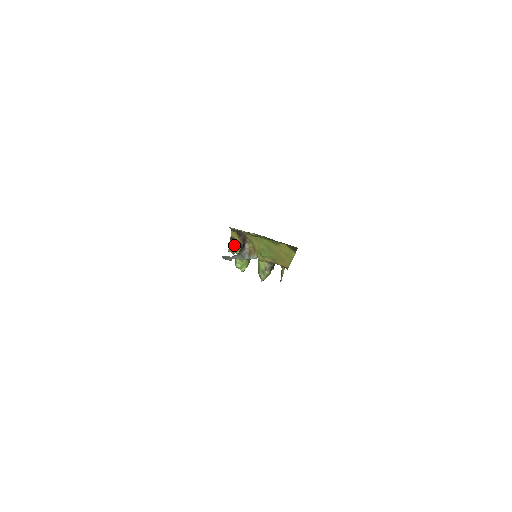
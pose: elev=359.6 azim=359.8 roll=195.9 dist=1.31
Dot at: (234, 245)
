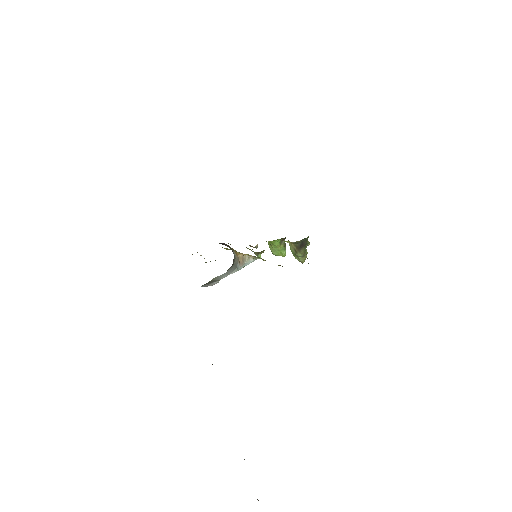
Dot at: occluded
